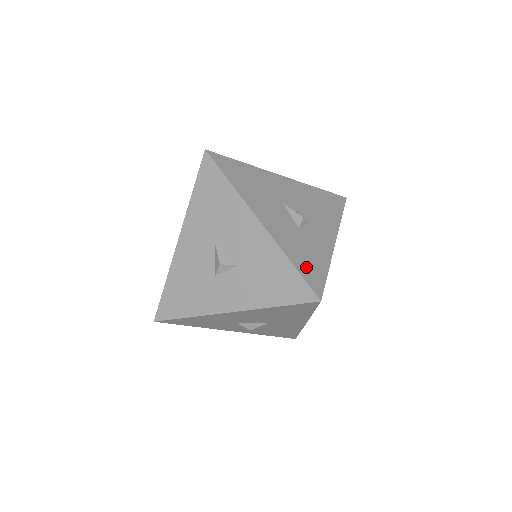
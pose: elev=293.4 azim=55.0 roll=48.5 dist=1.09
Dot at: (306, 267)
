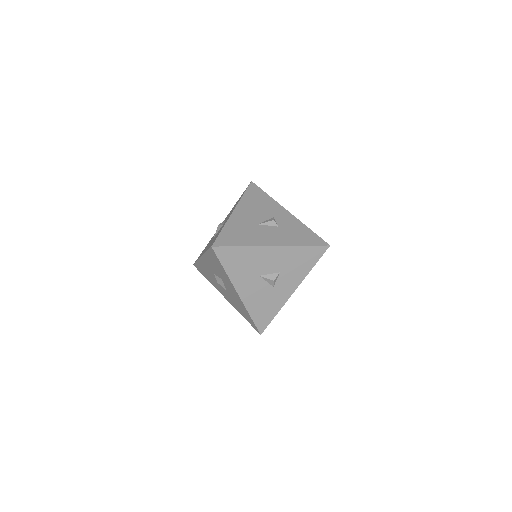
Dot at: (307, 240)
